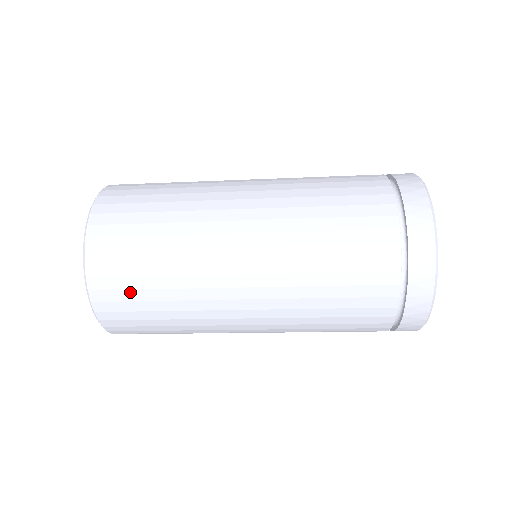
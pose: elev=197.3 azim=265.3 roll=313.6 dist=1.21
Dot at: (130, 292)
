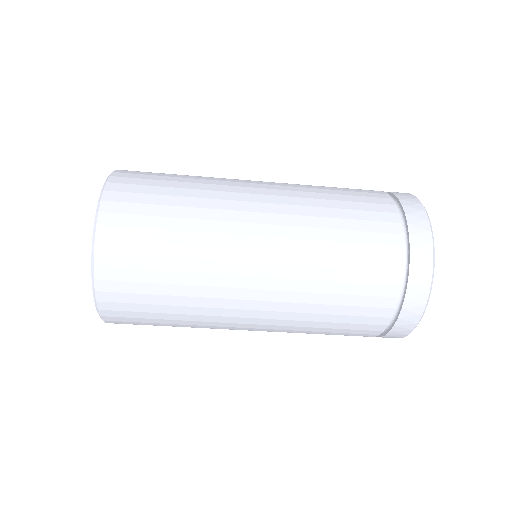
Dot at: (140, 245)
